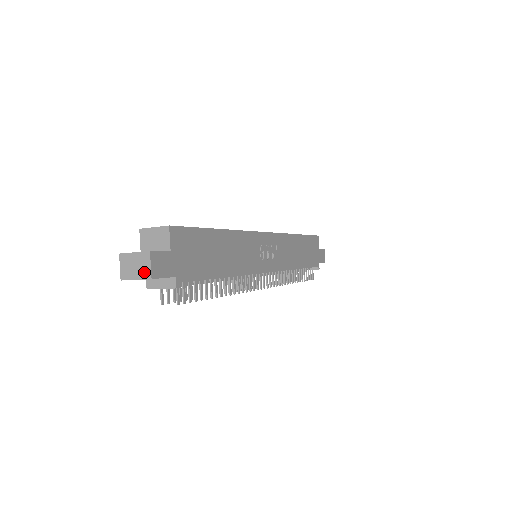
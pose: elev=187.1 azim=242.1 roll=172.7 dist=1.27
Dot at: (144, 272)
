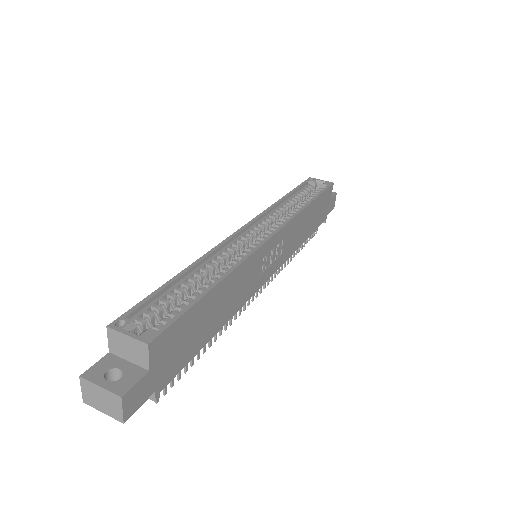
Dot at: (114, 412)
